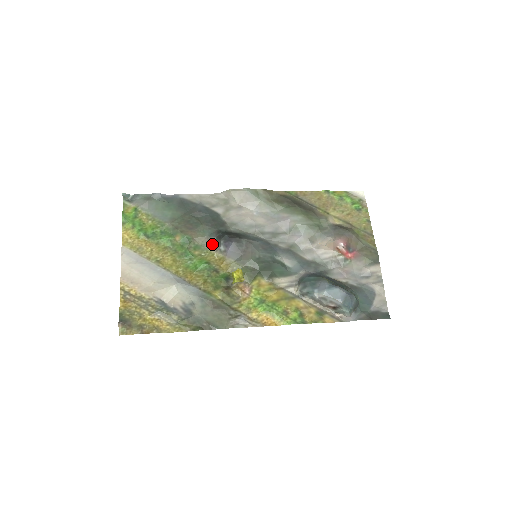
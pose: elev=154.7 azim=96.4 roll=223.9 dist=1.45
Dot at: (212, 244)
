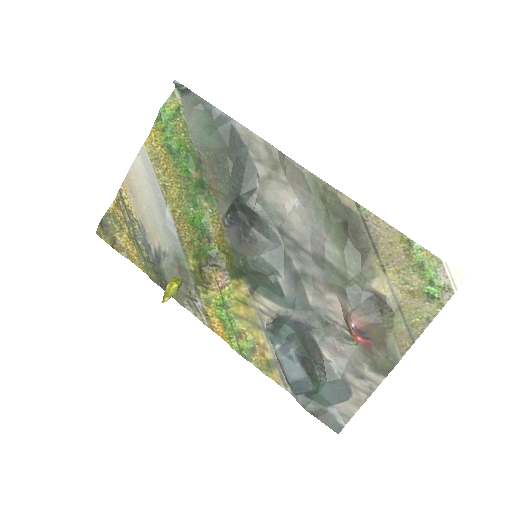
Dot at: (224, 207)
